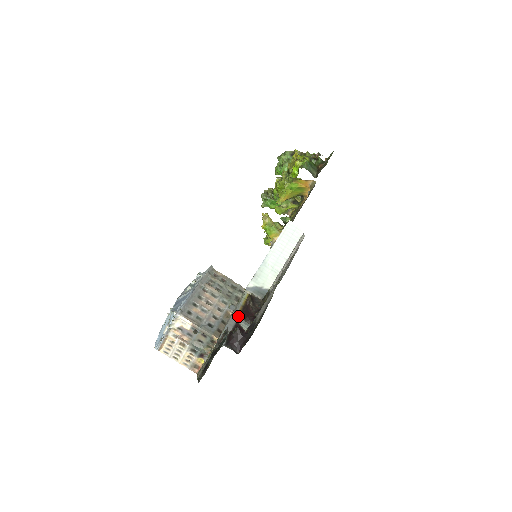
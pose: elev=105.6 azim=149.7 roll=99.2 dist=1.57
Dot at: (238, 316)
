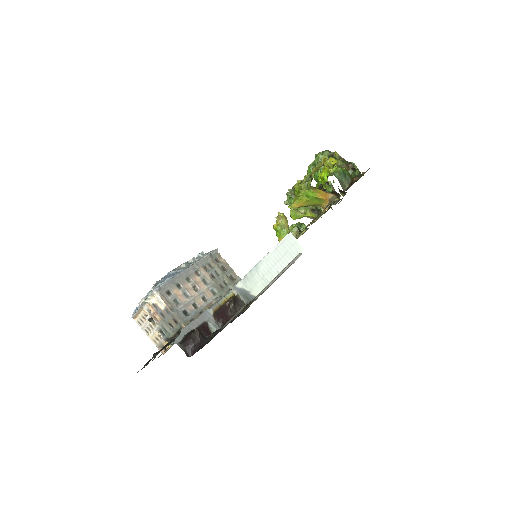
Dot at: (210, 315)
